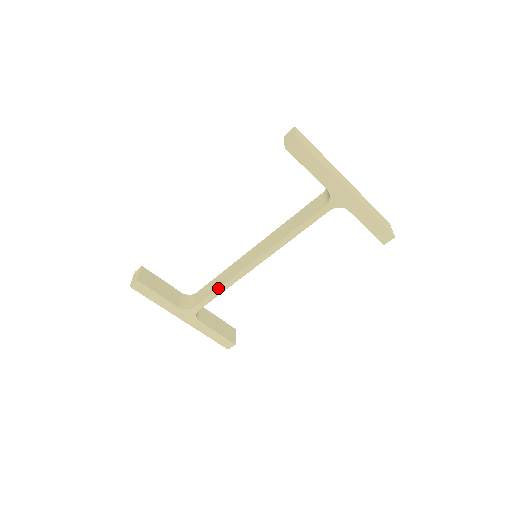
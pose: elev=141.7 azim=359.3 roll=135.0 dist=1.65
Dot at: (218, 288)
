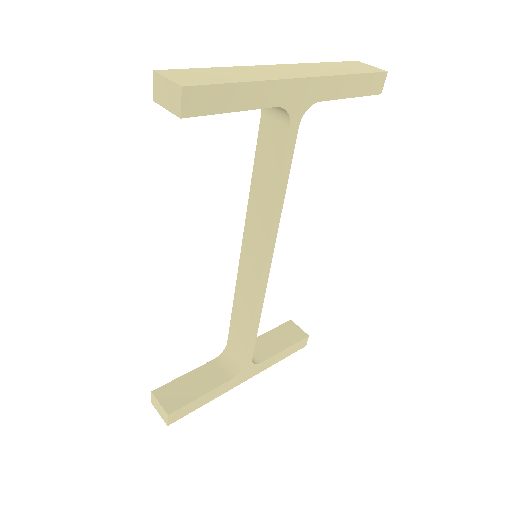
Dot at: (252, 325)
